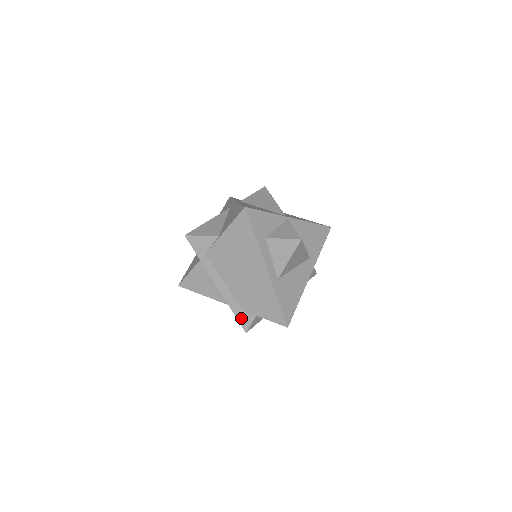
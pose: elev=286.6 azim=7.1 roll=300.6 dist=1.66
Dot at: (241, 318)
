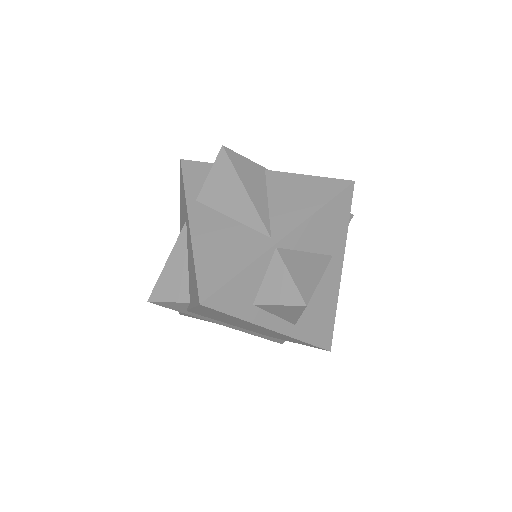
Dot at: (269, 339)
